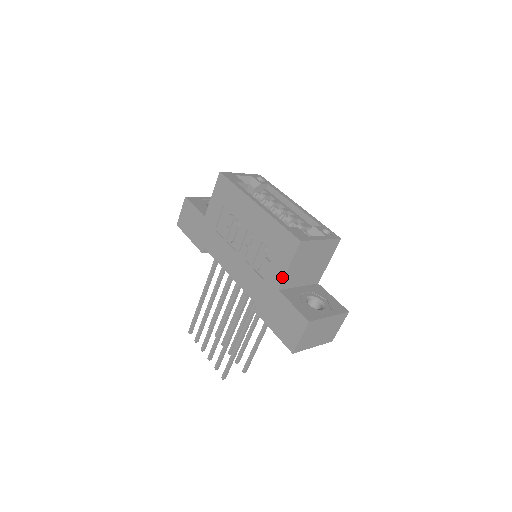
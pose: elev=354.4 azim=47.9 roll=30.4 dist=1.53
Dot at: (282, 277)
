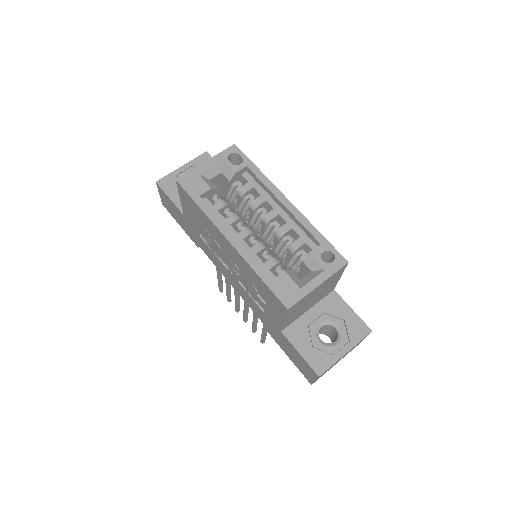
Dot at: (280, 325)
